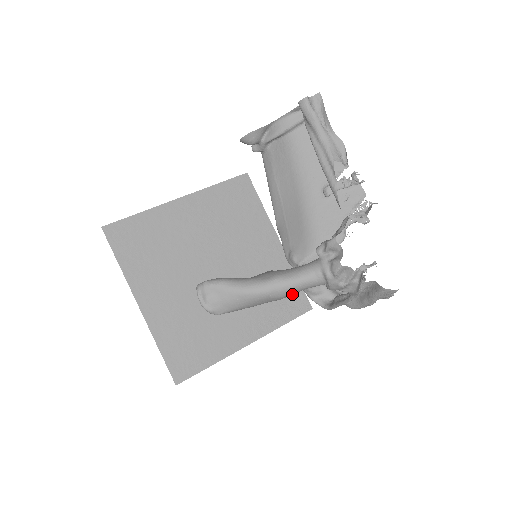
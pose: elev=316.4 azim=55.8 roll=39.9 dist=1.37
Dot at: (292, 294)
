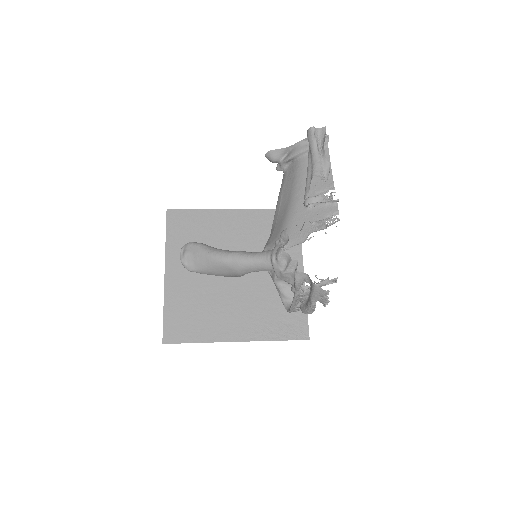
Dot at: (295, 319)
